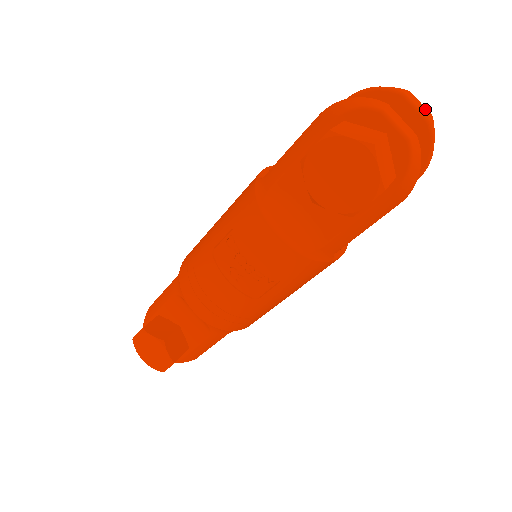
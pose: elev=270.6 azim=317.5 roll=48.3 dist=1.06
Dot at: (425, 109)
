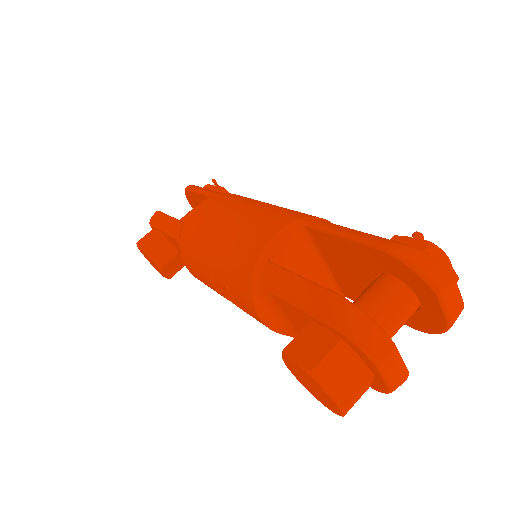
Dot at: (459, 303)
